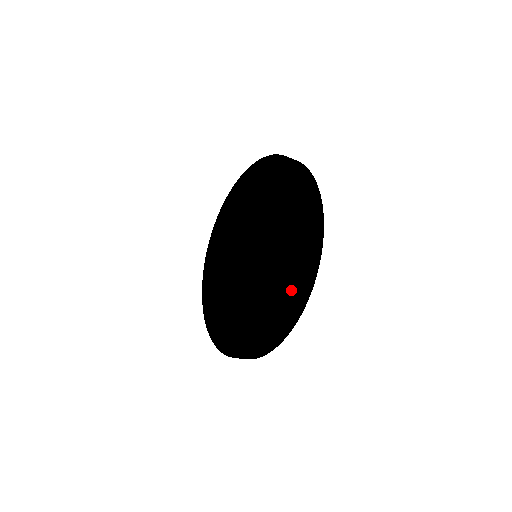
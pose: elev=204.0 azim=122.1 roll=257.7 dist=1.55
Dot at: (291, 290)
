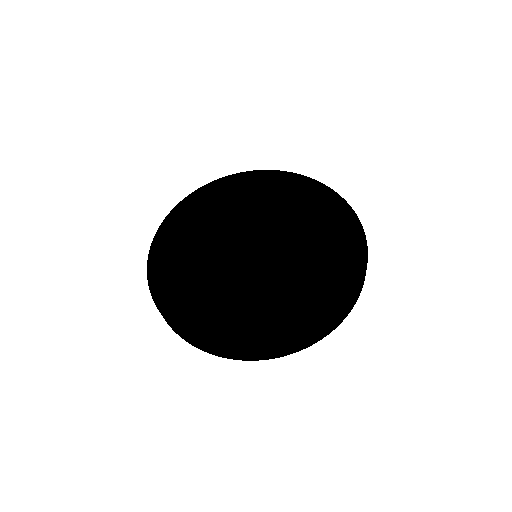
Dot at: (242, 332)
